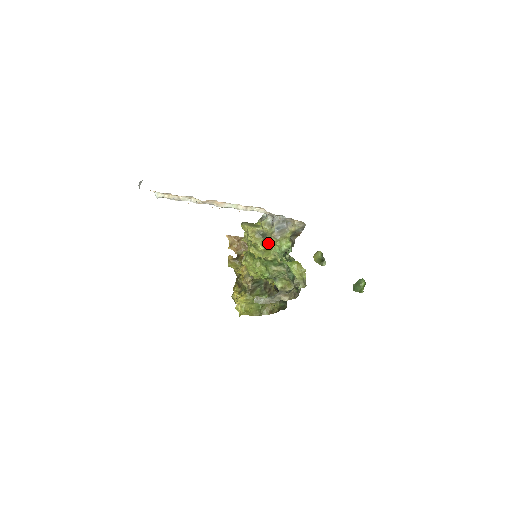
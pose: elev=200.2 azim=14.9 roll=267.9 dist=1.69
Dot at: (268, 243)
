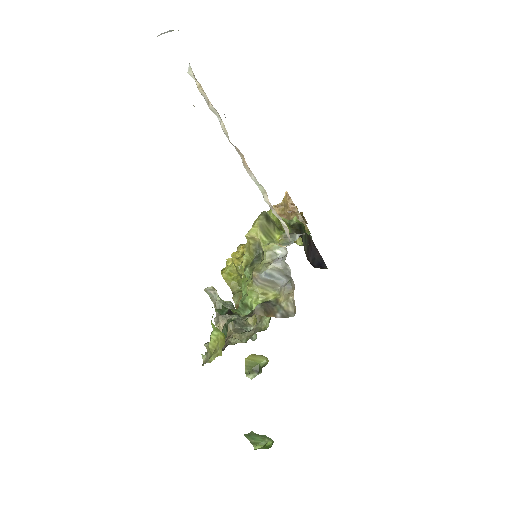
Dot at: (249, 271)
